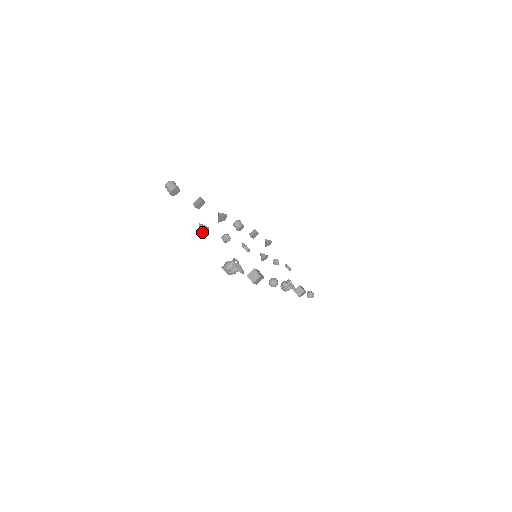
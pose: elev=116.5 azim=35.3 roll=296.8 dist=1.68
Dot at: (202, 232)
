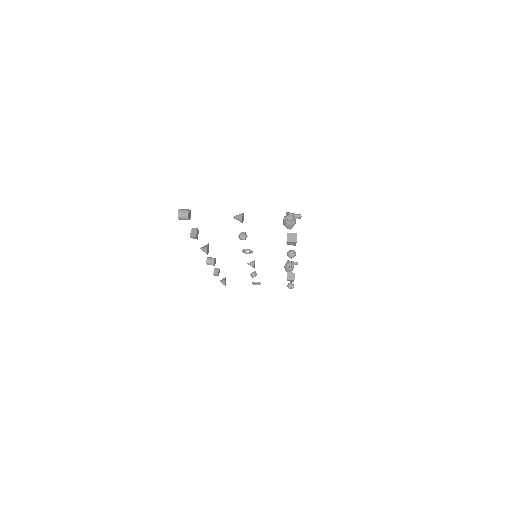
Dot at: (242, 220)
